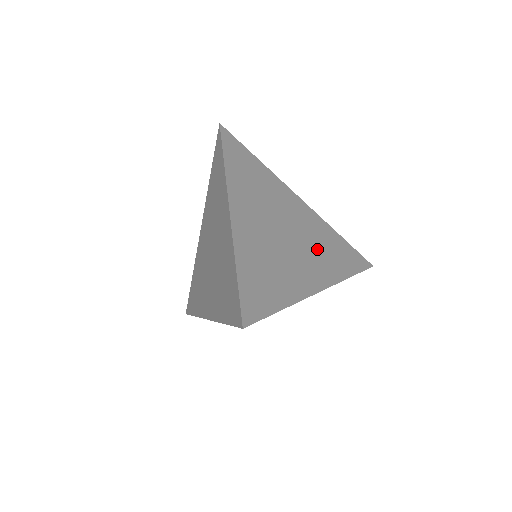
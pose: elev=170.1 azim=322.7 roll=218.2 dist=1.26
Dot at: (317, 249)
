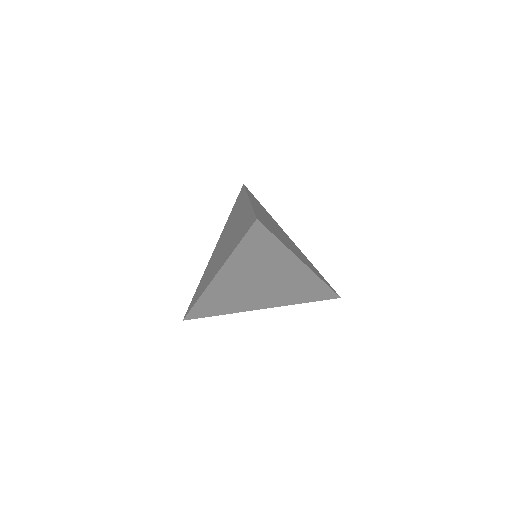
Dot at: occluded
